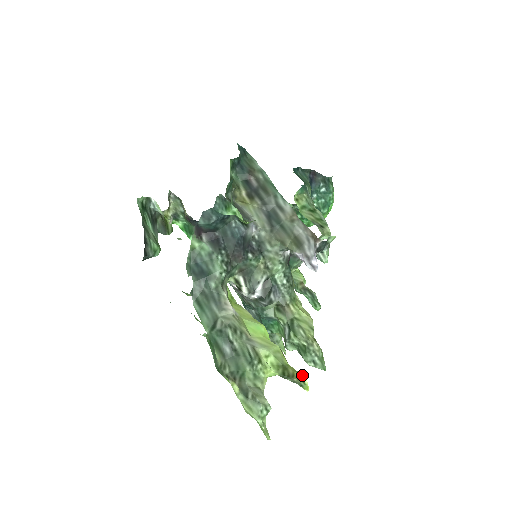
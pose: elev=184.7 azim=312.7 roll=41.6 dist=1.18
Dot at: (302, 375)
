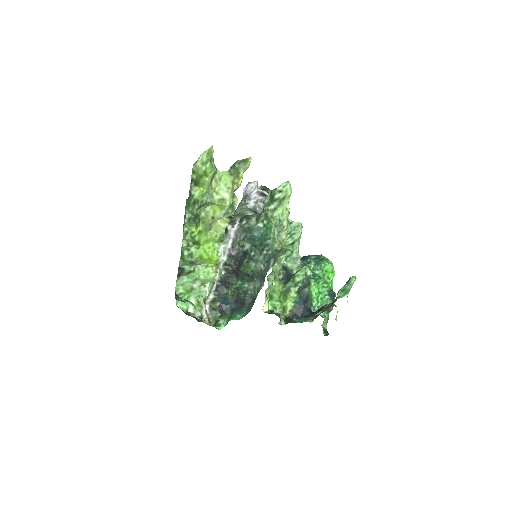
Dot at: occluded
